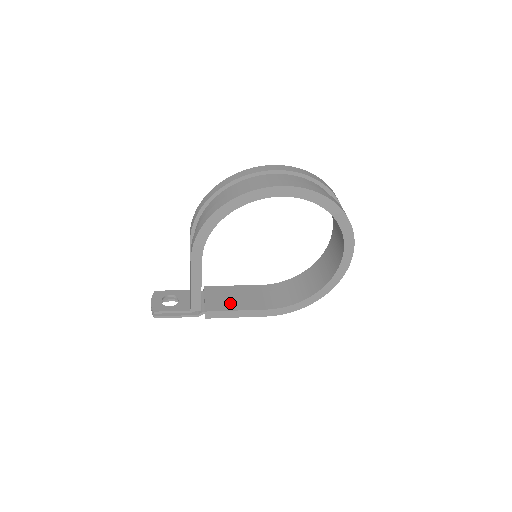
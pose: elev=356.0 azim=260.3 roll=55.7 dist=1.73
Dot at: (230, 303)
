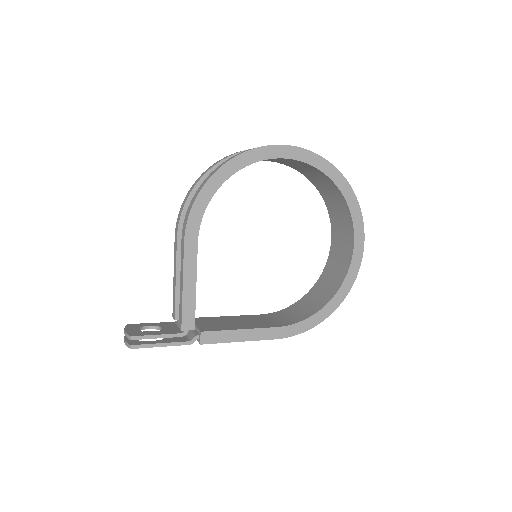
Dot at: (229, 325)
